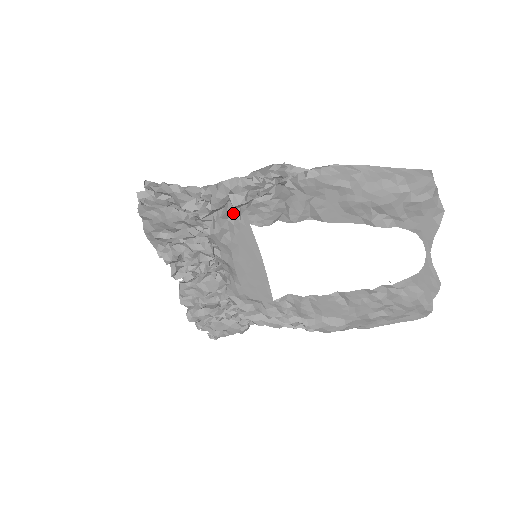
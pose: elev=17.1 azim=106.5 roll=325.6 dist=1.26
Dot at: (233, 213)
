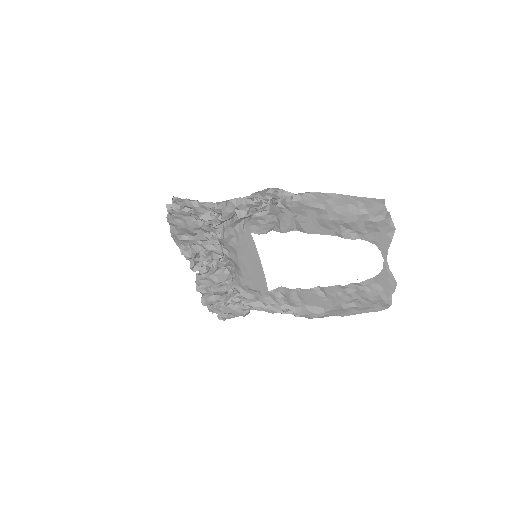
Dot at: (238, 223)
